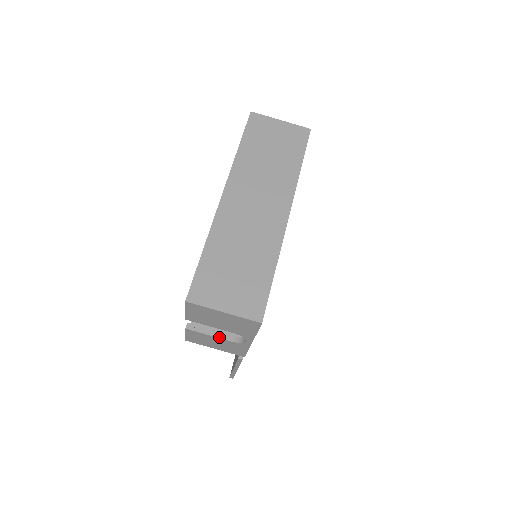
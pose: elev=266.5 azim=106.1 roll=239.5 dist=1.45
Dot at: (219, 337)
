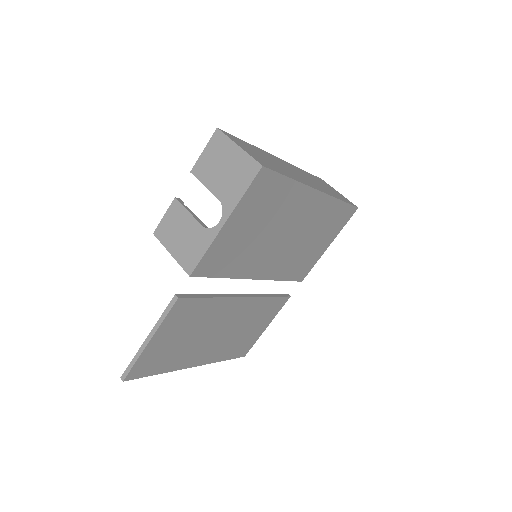
Dot at: (195, 218)
